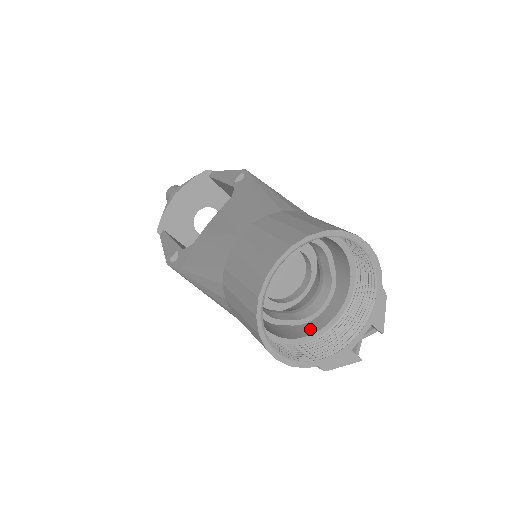
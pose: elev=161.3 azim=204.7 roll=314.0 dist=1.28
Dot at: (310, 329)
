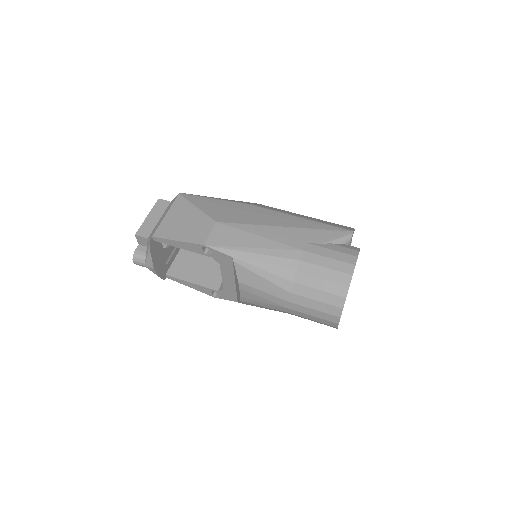
Dot at: occluded
